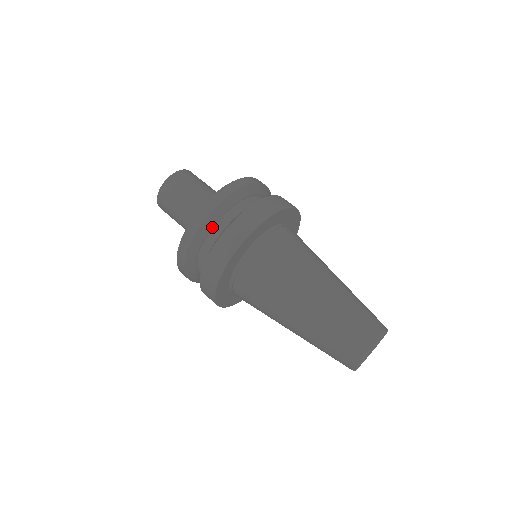
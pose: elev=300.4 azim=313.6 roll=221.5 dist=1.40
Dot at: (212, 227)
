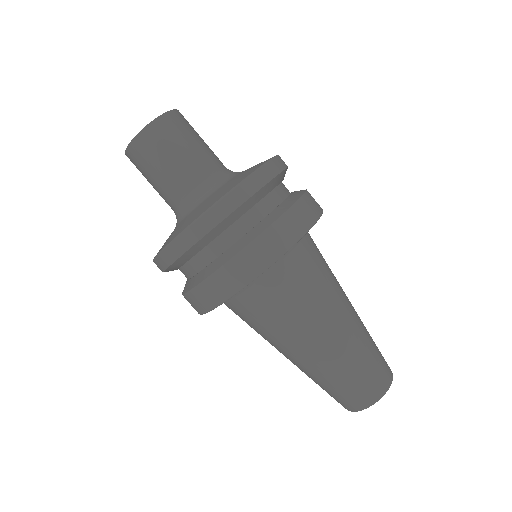
Dot at: occluded
